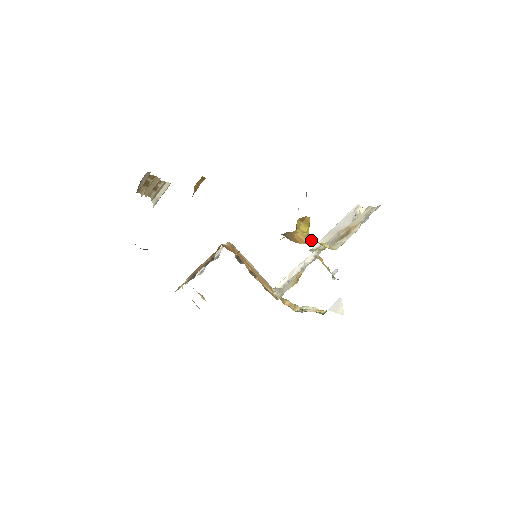
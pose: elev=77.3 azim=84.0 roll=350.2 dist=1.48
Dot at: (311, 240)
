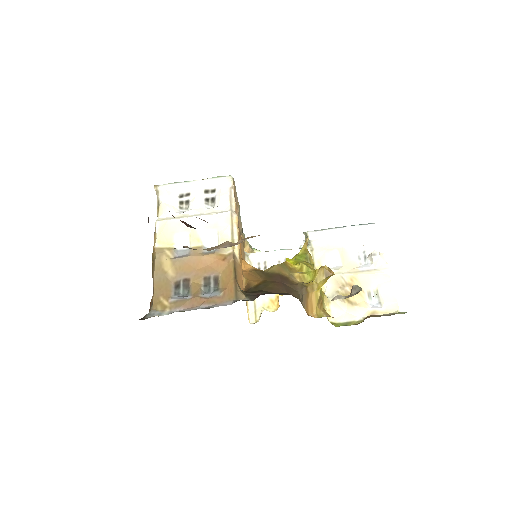
Dot at: (319, 309)
